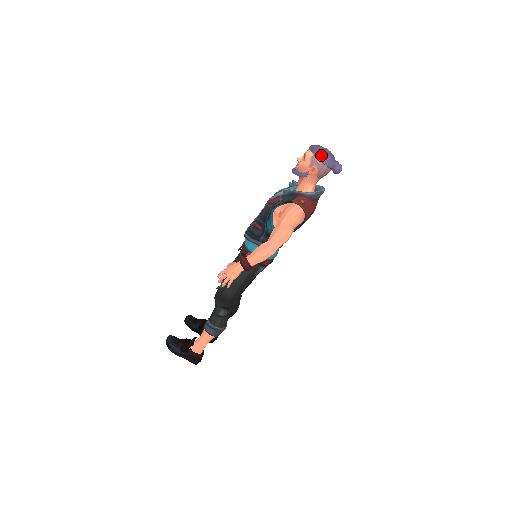
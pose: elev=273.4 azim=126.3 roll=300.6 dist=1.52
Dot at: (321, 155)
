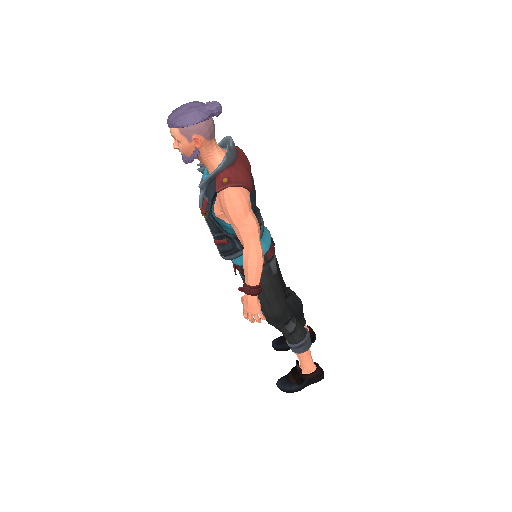
Dot at: (184, 119)
